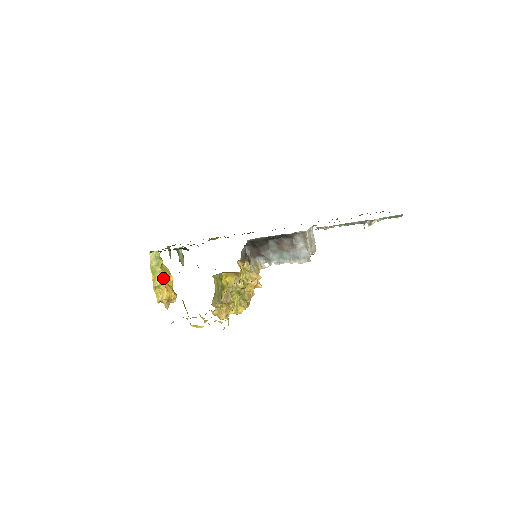
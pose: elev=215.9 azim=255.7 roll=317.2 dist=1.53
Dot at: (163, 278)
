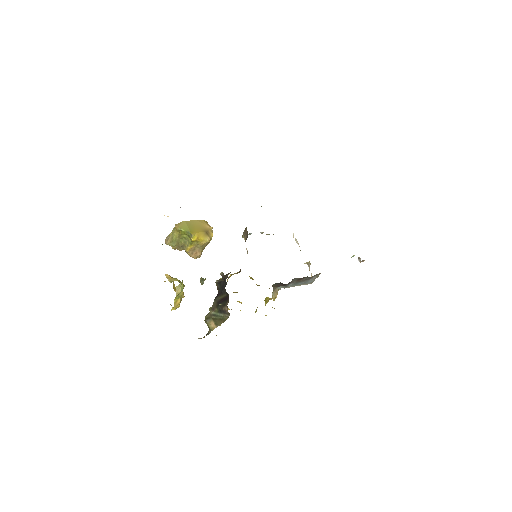
Dot at: occluded
